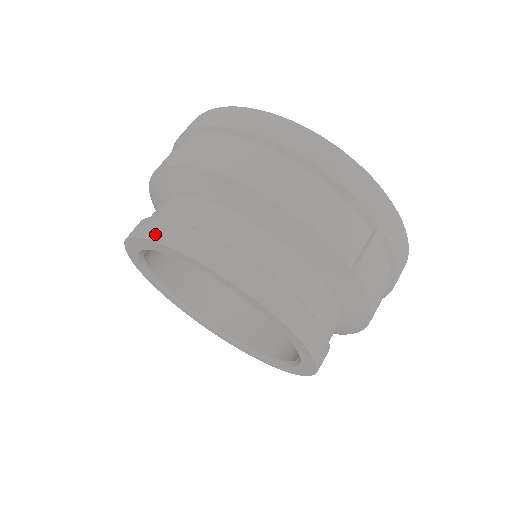
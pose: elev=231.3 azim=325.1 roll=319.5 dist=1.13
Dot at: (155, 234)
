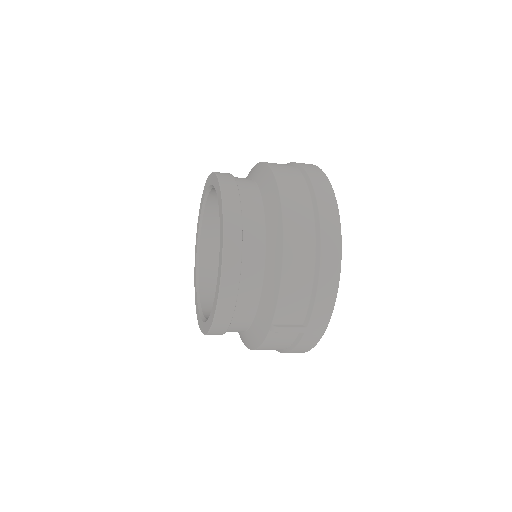
Dot at: (226, 198)
